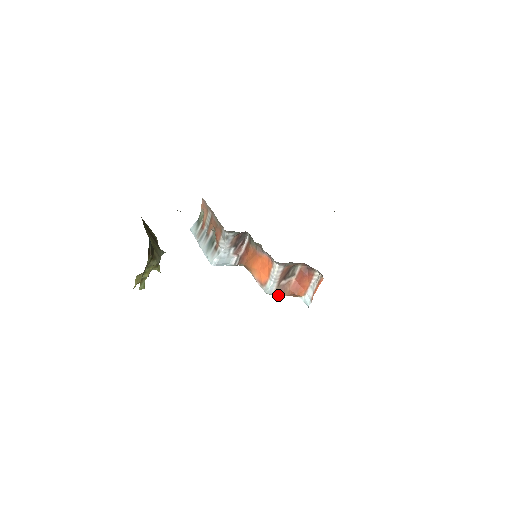
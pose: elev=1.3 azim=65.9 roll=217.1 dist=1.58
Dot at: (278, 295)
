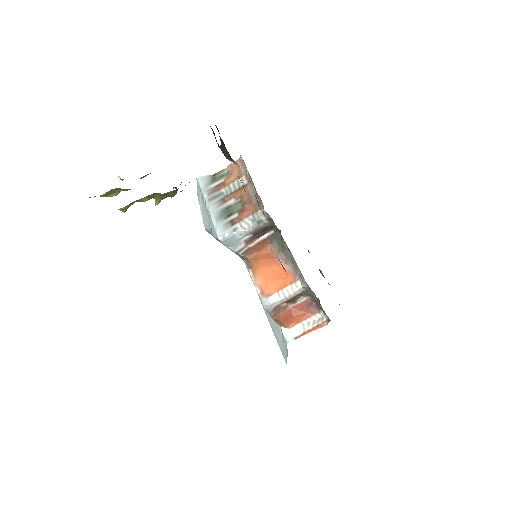
Dot at: (270, 314)
